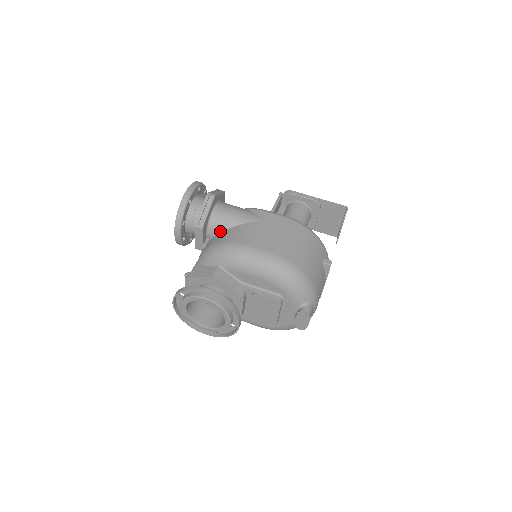
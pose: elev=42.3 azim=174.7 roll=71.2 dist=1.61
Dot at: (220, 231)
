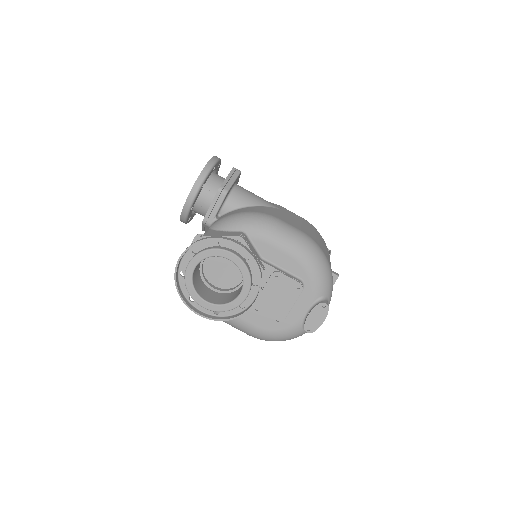
Dot at: (239, 207)
